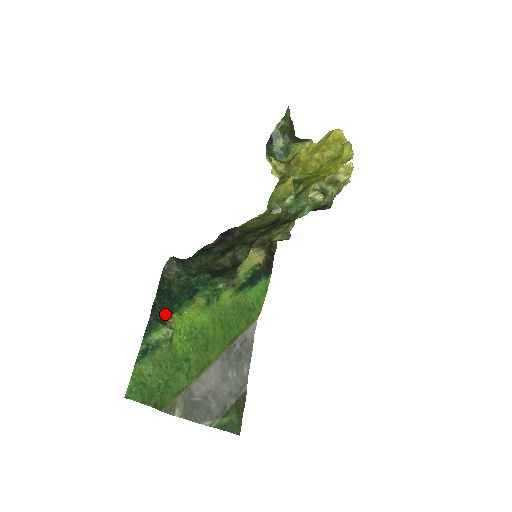
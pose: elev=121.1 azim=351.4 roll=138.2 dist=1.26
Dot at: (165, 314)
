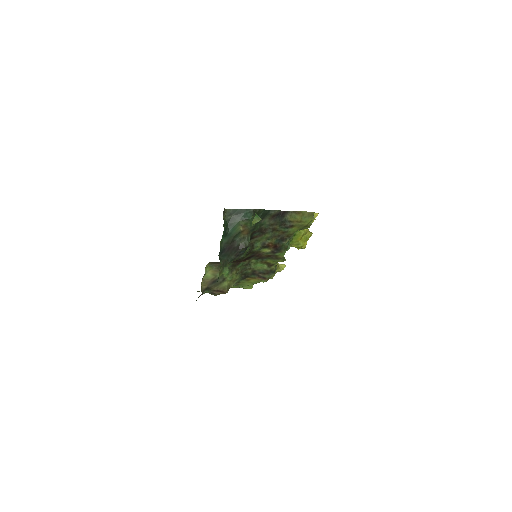
Dot at: occluded
